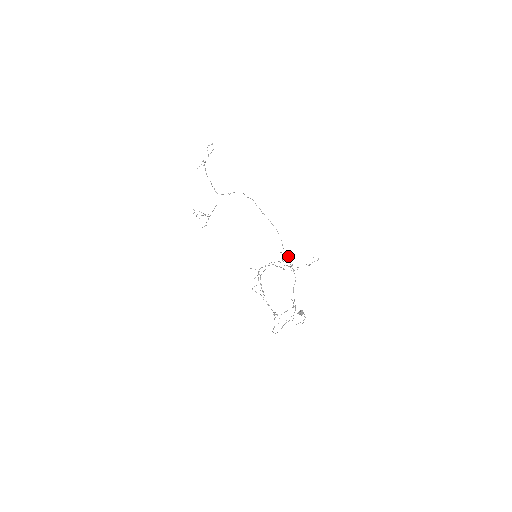
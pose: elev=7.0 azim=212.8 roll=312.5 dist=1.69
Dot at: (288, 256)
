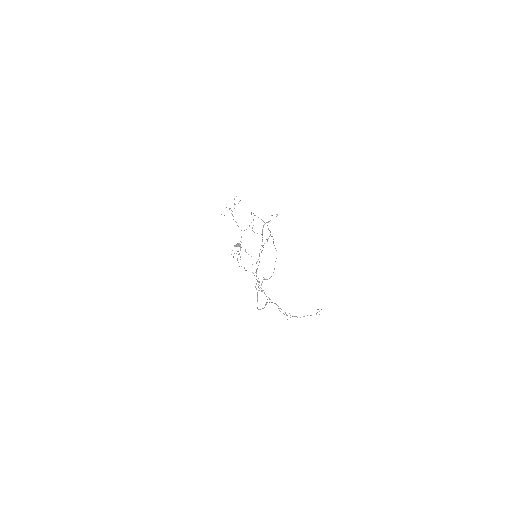
Dot at: (273, 239)
